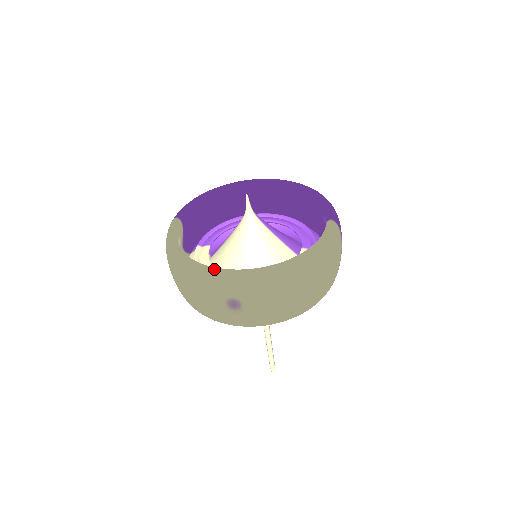
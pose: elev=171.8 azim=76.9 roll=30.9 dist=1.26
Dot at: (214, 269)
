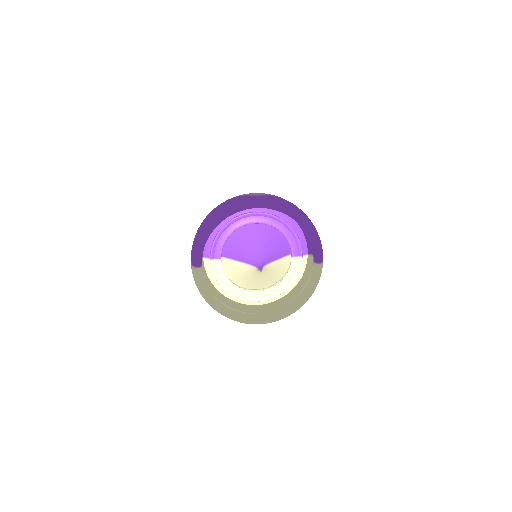
Dot at: (248, 322)
